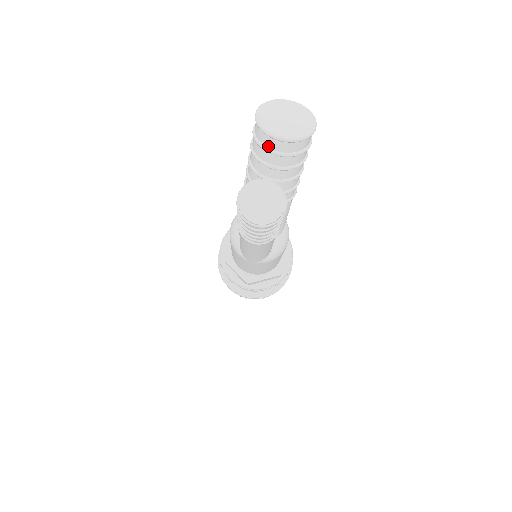
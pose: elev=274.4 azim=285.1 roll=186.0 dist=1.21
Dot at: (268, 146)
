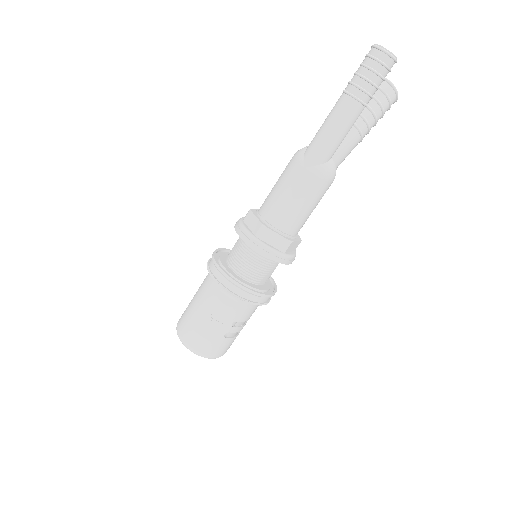
Dot at: occluded
